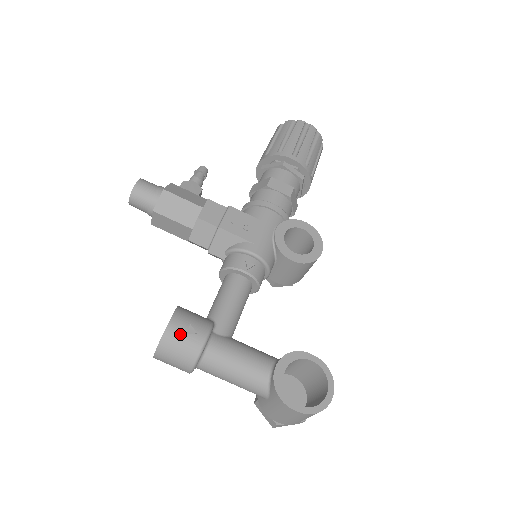
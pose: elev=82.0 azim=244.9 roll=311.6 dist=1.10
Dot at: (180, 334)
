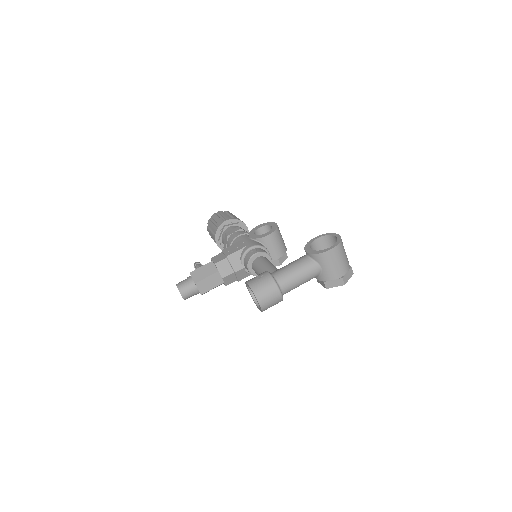
Dot at: (257, 282)
